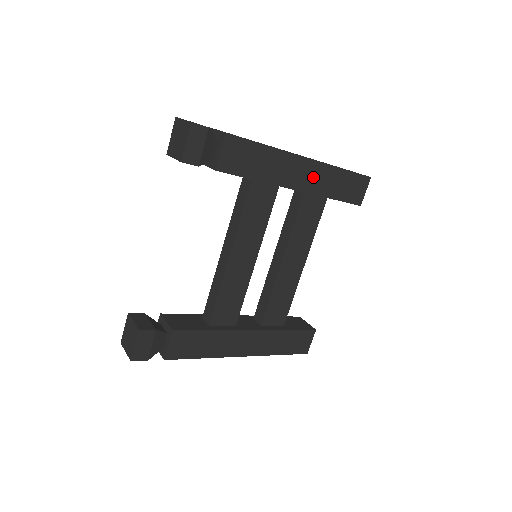
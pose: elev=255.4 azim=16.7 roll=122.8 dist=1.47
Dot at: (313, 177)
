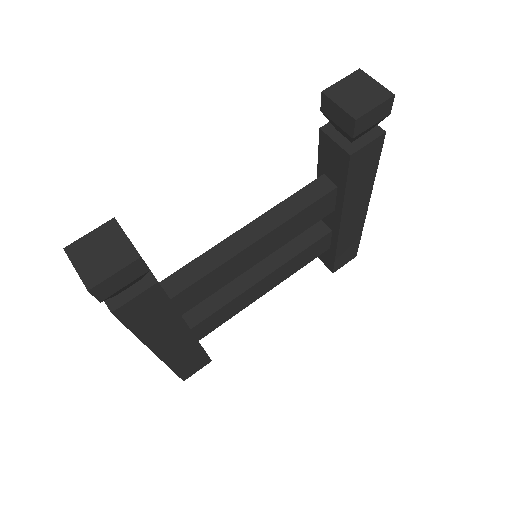
Dot at: (352, 225)
